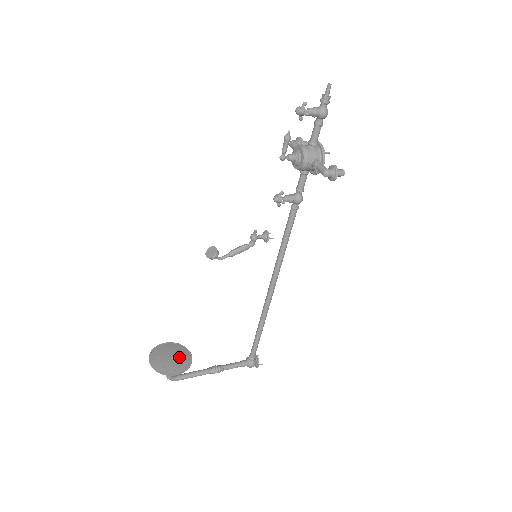
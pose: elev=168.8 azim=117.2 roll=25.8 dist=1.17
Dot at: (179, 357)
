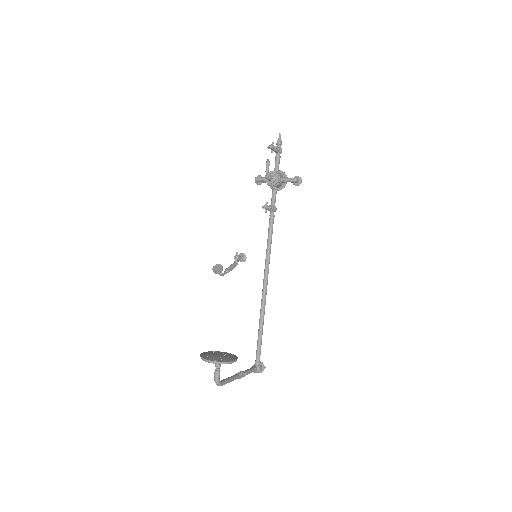
Dot at: (224, 354)
